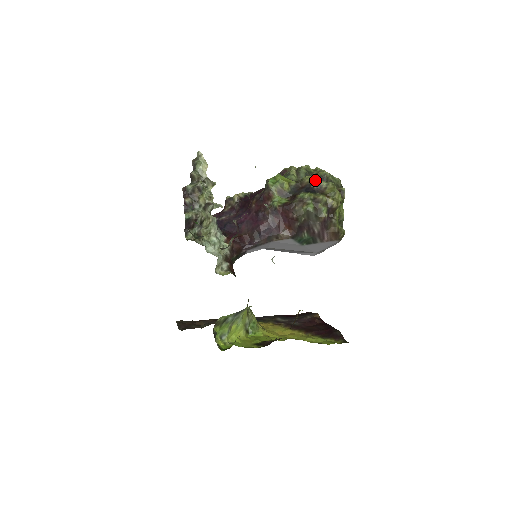
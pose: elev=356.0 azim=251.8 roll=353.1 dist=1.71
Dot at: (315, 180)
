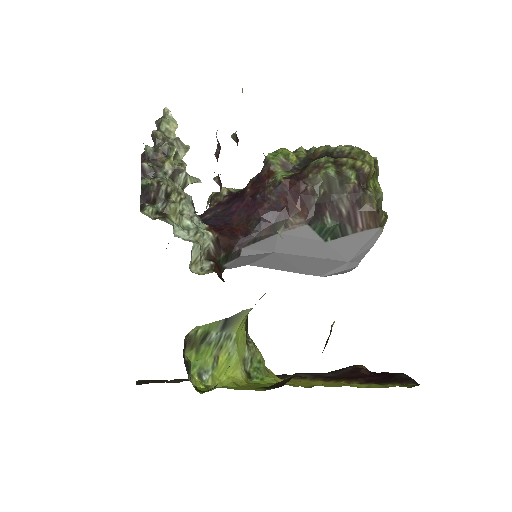
Dot at: (333, 147)
